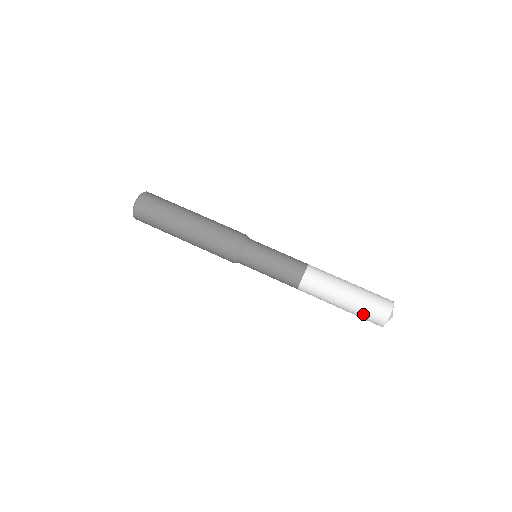
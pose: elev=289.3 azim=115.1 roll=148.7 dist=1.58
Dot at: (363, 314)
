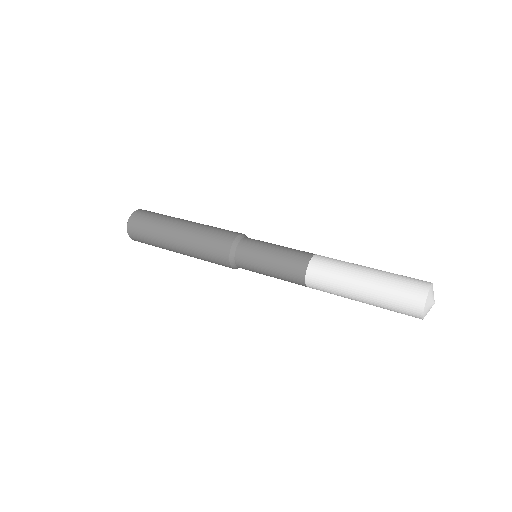
Dot at: (390, 308)
